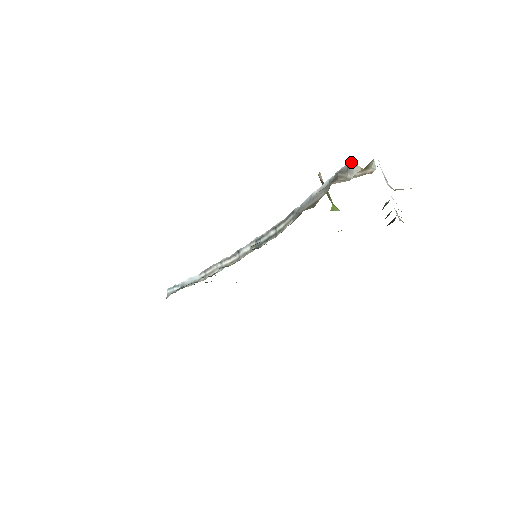
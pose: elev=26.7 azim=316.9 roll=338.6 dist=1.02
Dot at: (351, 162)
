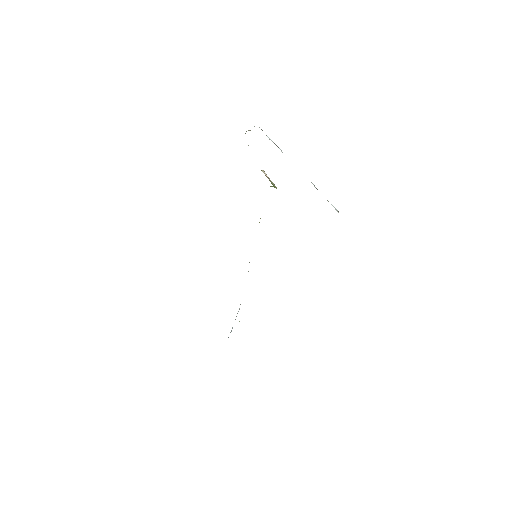
Dot at: occluded
